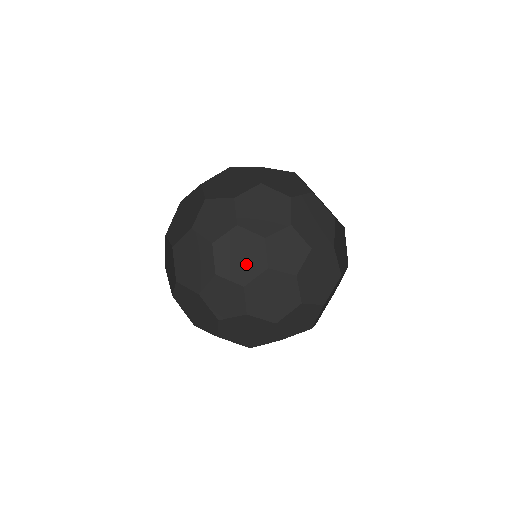
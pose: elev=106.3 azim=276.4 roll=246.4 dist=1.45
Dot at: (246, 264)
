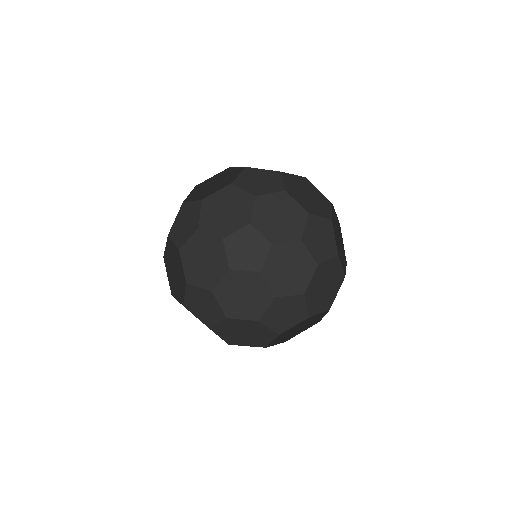
Dot at: (236, 212)
